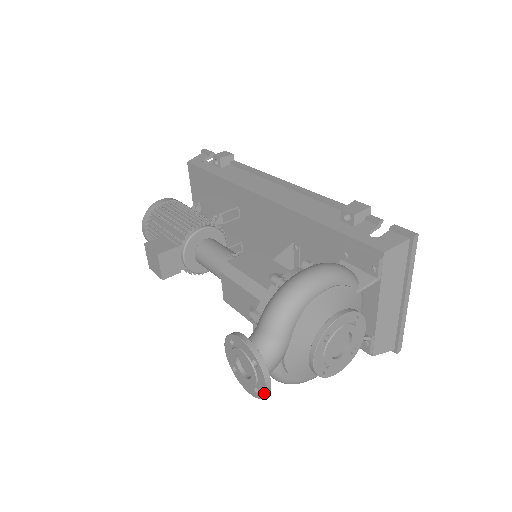
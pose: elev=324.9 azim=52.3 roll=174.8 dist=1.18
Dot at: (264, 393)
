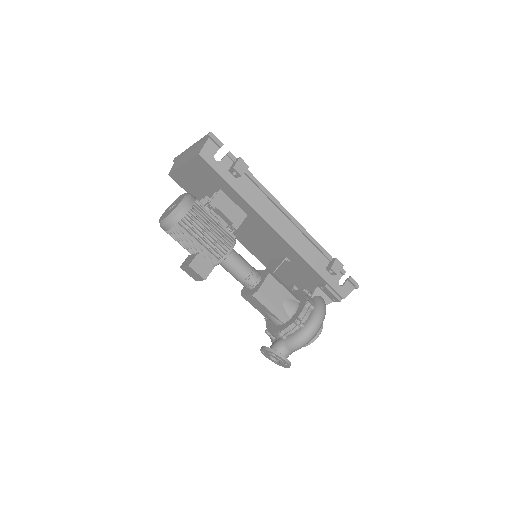
Dot at: (282, 366)
